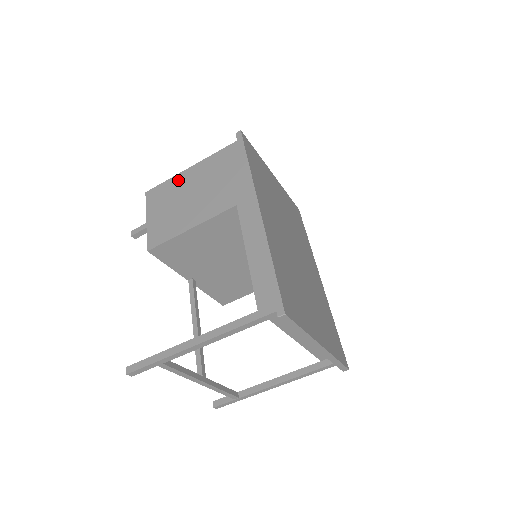
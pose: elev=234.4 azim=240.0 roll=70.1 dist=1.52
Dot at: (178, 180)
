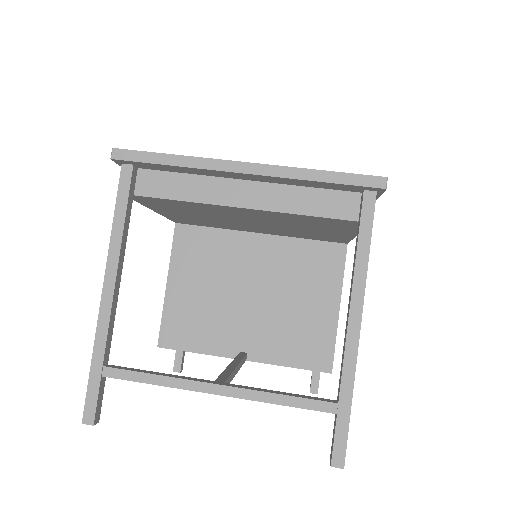
Dot at: occluded
